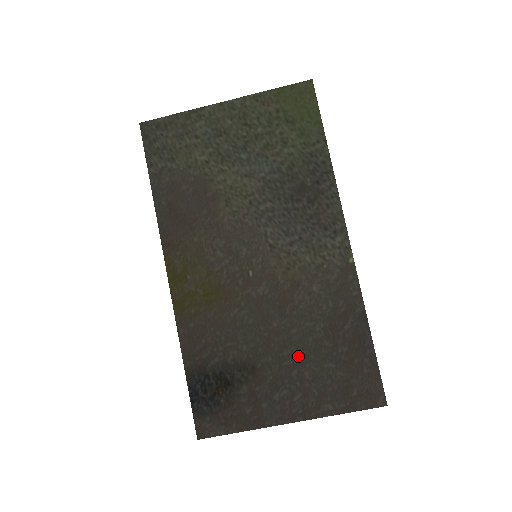
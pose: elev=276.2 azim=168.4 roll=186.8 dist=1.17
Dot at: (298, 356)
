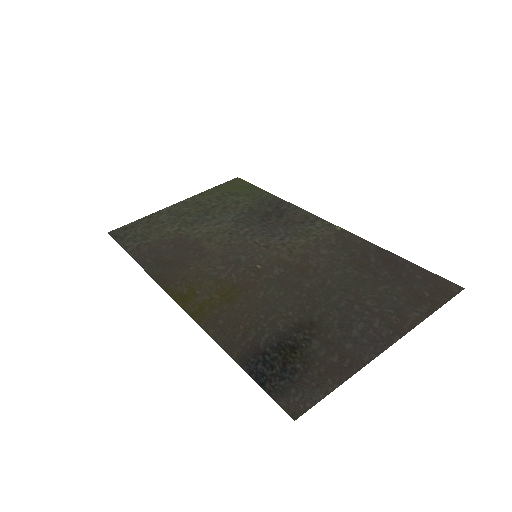
Dot at: (348, 295)
